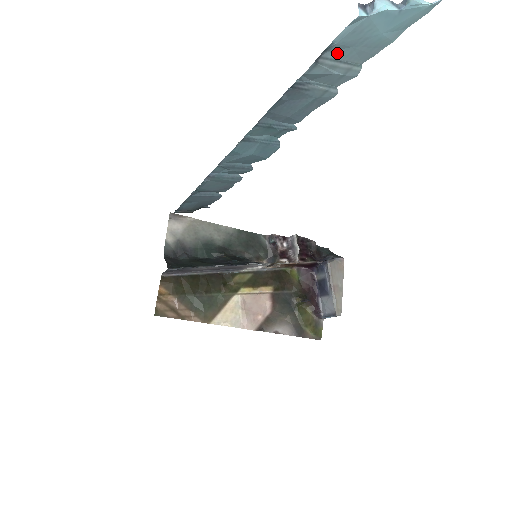
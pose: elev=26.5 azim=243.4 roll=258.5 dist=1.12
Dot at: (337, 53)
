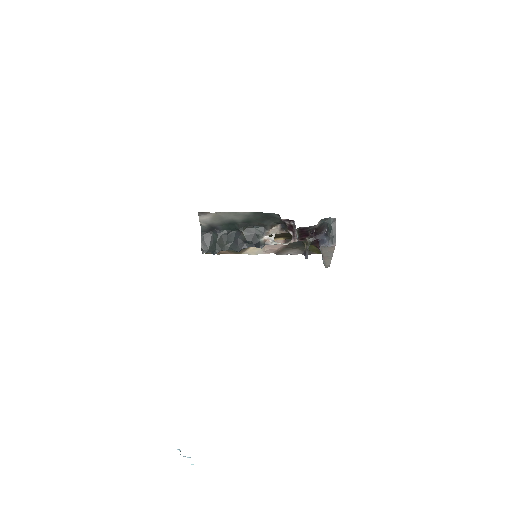
Dot at: occluded
